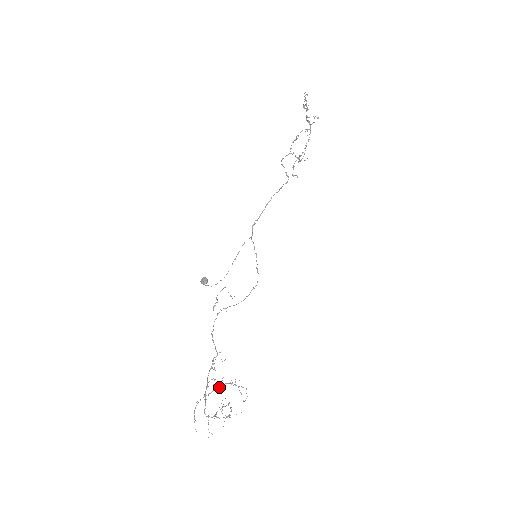
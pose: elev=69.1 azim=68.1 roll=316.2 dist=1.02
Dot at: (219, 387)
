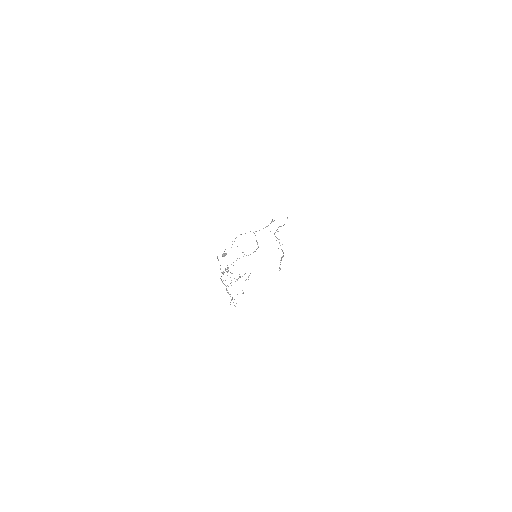
Dot at: occluded
